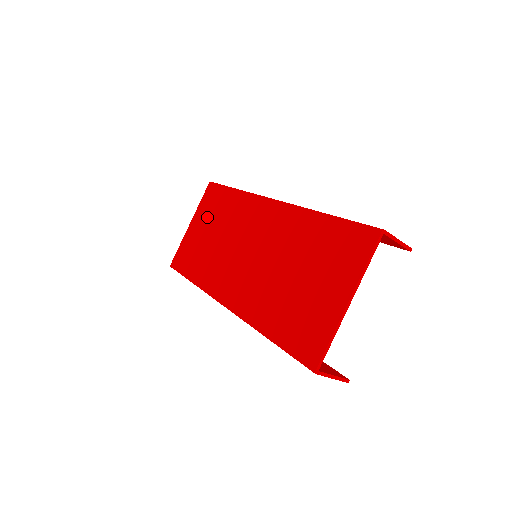
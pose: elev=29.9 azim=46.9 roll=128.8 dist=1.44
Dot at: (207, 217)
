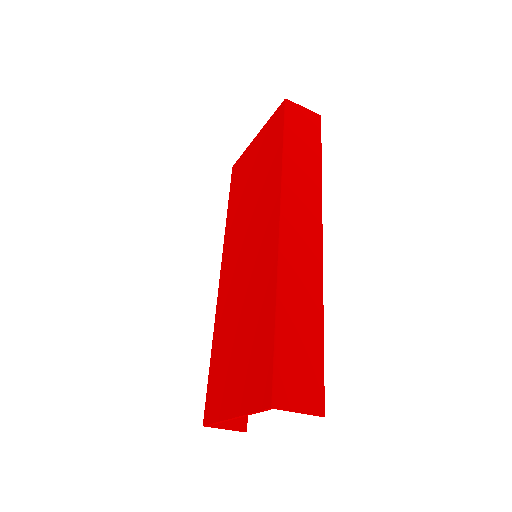
Dot at: (261, 151)
